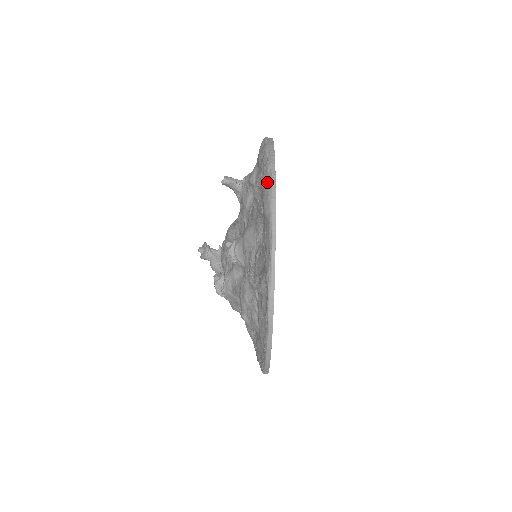
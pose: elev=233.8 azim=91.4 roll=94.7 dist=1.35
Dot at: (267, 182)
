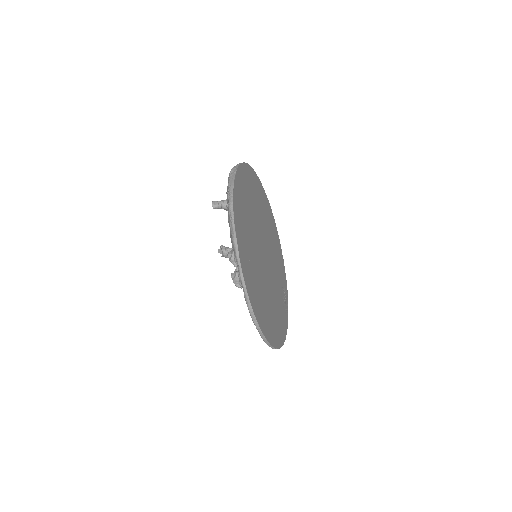
Dot at: (229, 223)
